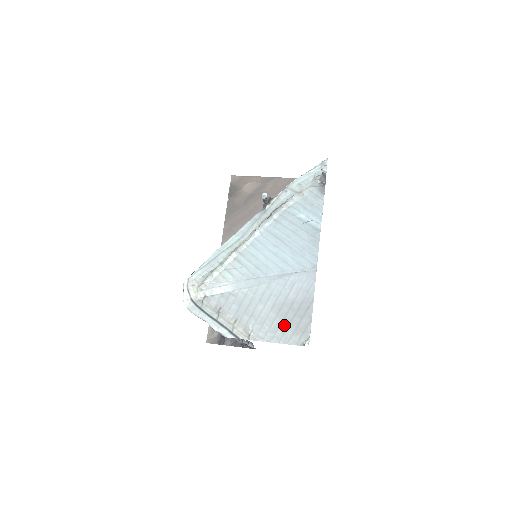
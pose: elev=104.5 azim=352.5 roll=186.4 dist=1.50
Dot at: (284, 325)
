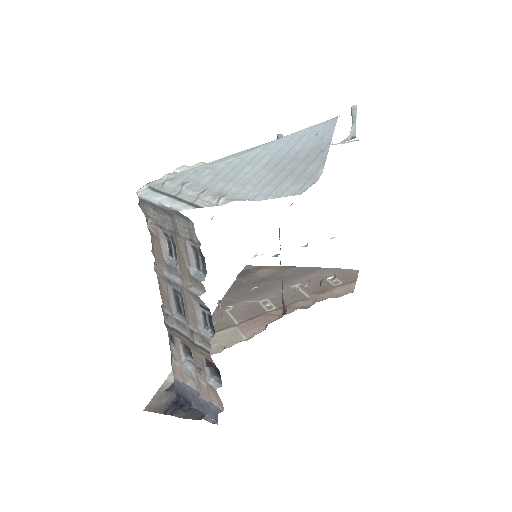
Dot at: (279, 178)
